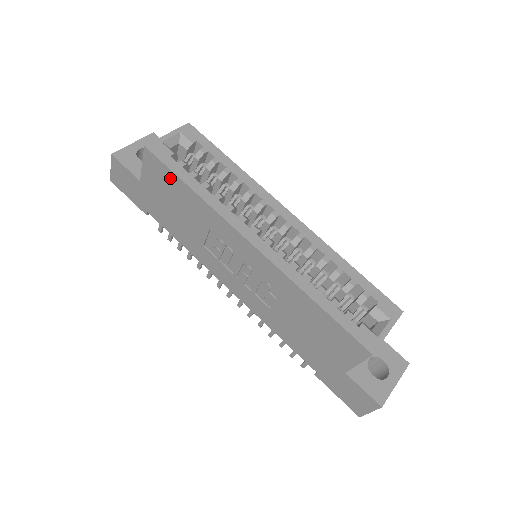
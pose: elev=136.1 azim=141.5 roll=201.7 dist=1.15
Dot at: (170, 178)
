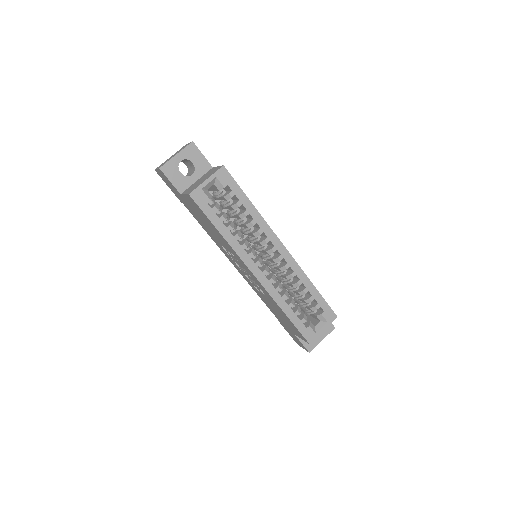
Dot at: (205, 217)
